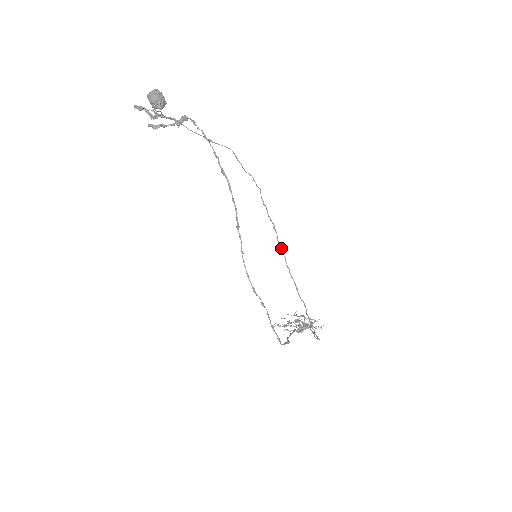
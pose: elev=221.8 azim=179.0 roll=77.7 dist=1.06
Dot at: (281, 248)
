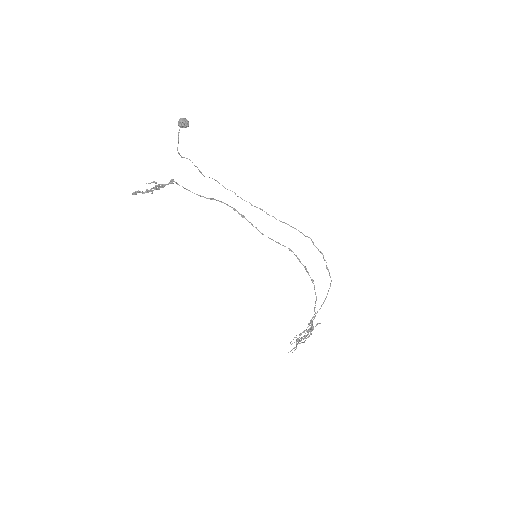
Dot at: occluded
